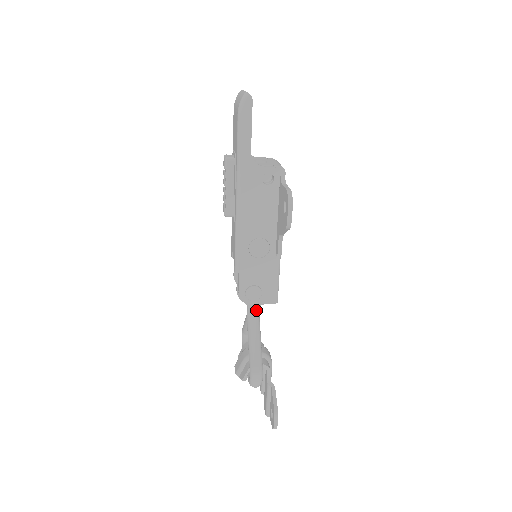
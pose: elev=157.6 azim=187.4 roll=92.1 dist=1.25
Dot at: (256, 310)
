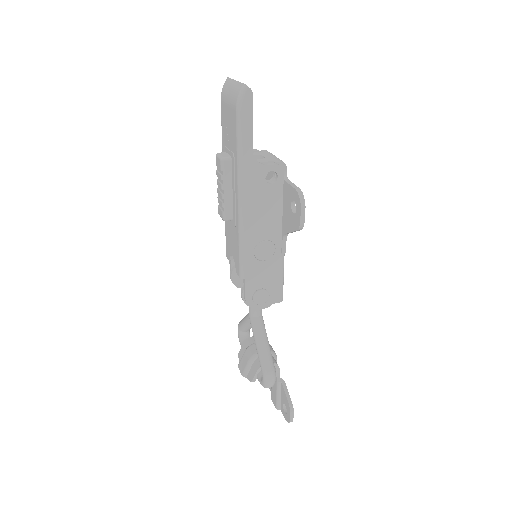
Dot at: (259, 310)
